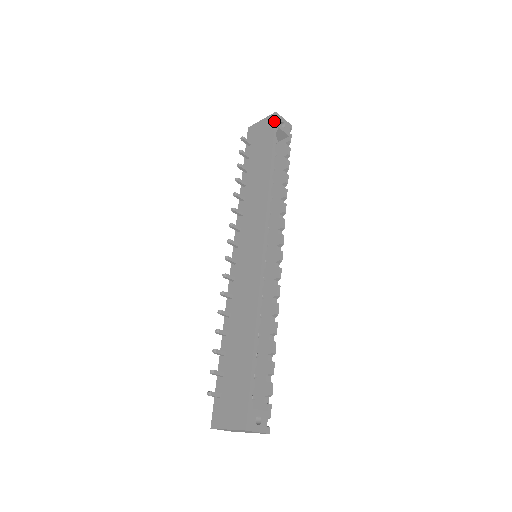
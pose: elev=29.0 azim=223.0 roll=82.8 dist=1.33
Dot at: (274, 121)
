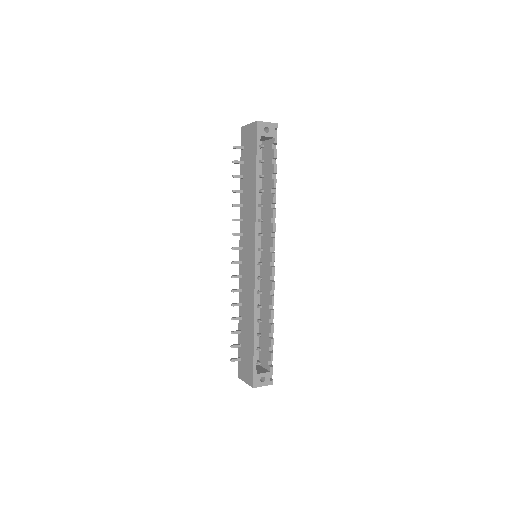
Dot at: (256, 132)
